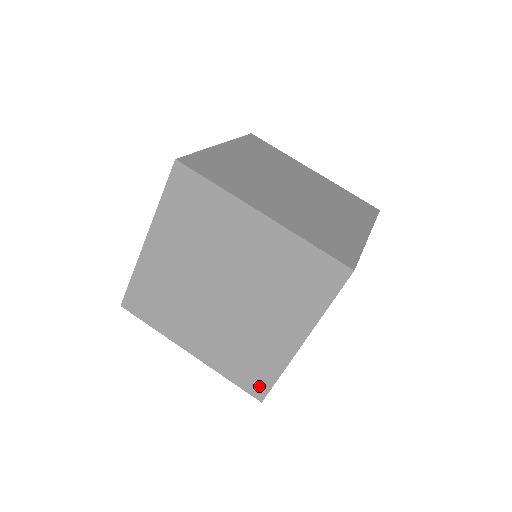
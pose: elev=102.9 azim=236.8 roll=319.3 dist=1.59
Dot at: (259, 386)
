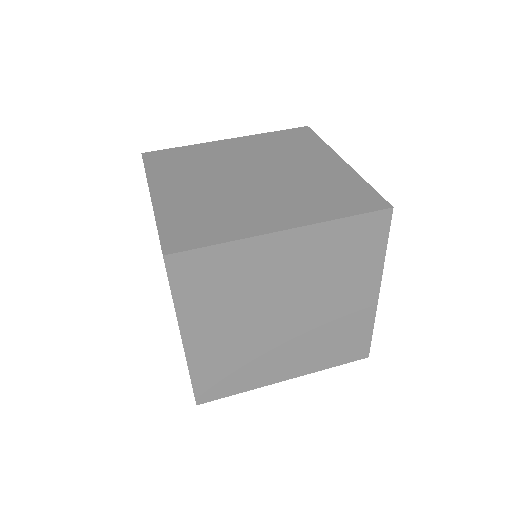
Dot at: (370, 200)
